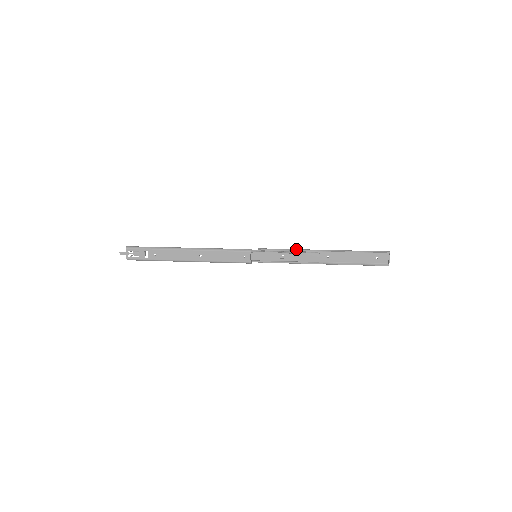
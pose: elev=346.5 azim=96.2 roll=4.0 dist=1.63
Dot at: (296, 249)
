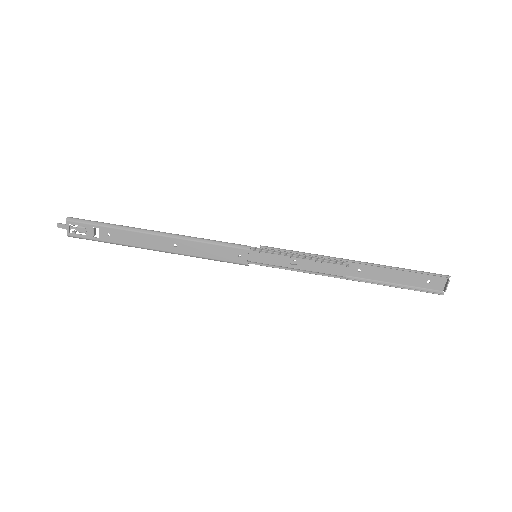
Dot at: (315, 254)
